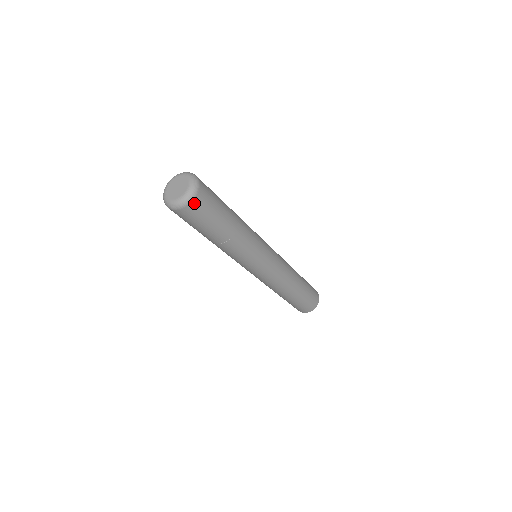
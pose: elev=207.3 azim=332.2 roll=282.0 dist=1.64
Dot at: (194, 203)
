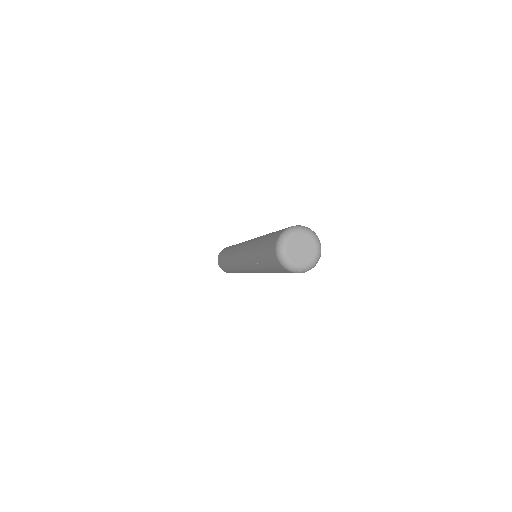
Dot at: occluded
